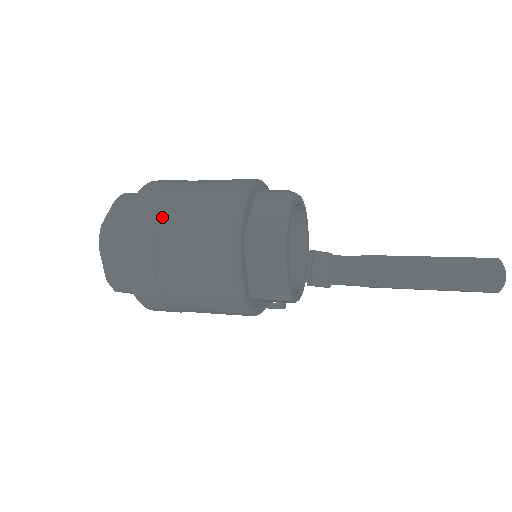
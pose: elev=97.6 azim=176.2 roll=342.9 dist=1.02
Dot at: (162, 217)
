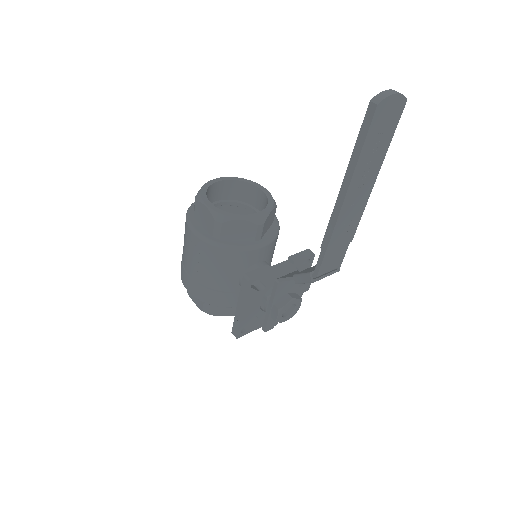
Dot at: occluded
